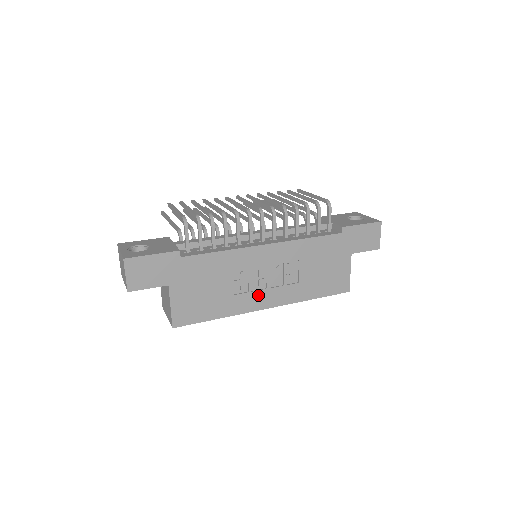
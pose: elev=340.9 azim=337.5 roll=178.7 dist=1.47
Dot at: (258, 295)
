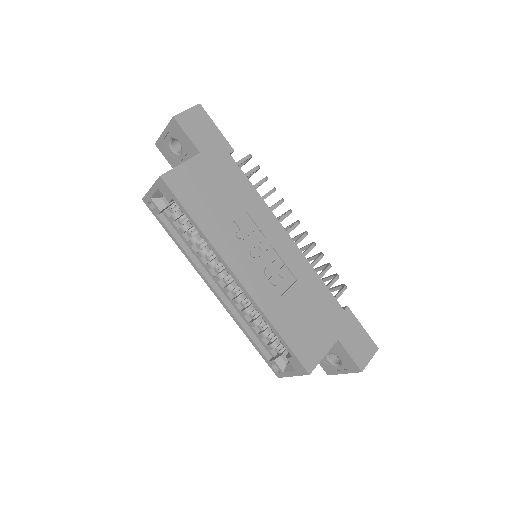
Dot at: (243, 256)
